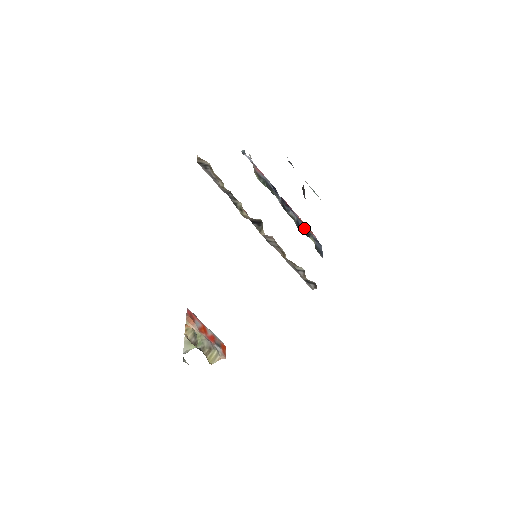
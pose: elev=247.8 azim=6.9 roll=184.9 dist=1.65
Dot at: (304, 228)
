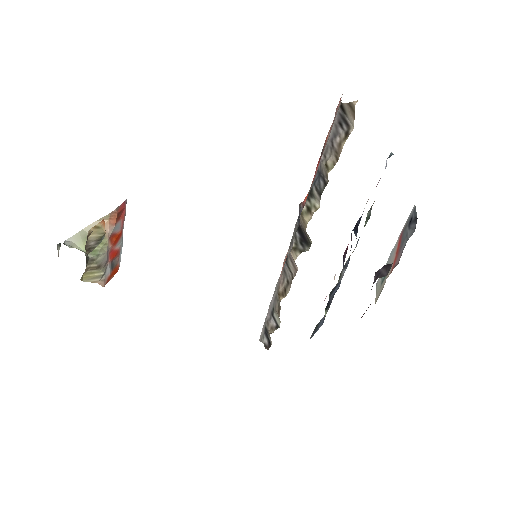
Dot at: (333, 295)
